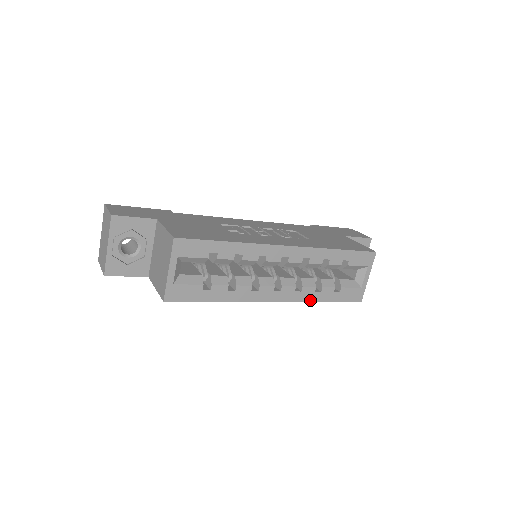
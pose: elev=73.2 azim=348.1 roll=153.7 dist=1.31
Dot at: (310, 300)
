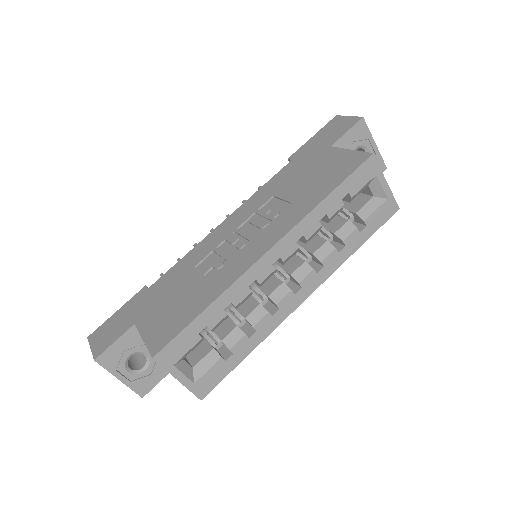
Dot at: (341, 263)
